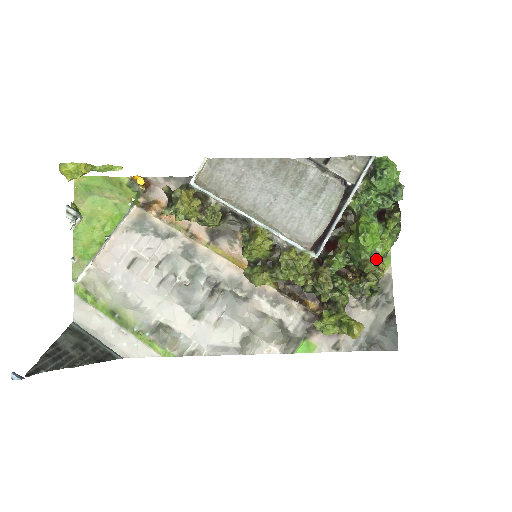
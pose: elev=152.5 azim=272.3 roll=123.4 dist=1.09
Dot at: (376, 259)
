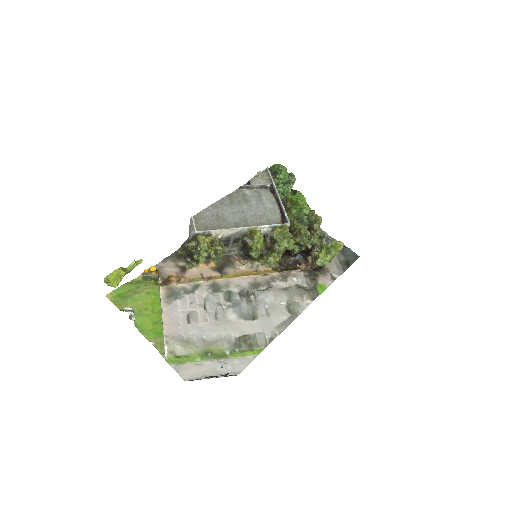
Dot at: occluded
